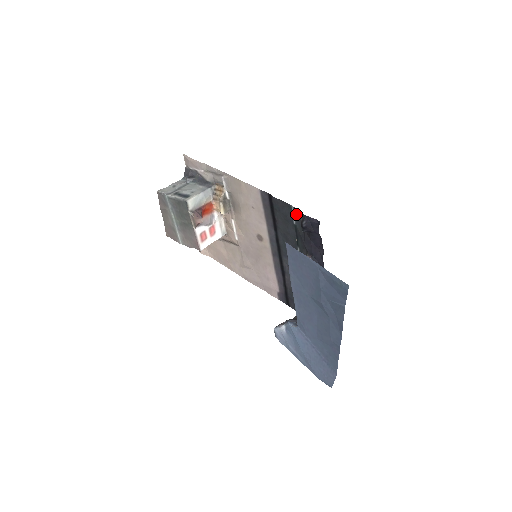
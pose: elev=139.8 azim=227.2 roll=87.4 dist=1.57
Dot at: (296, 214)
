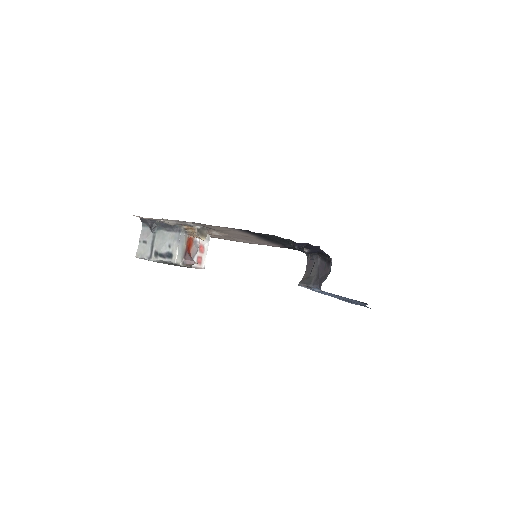
Dot at: (283, 238)
